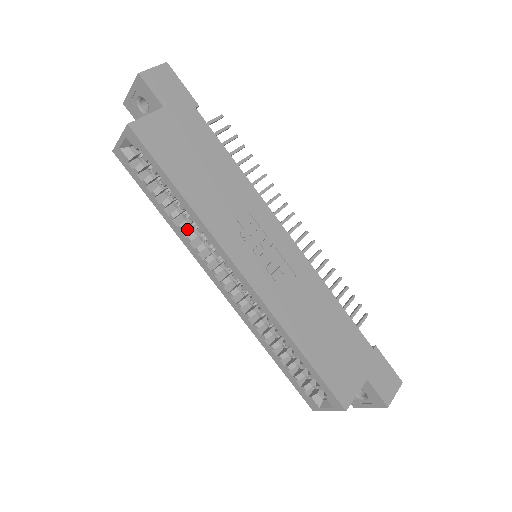
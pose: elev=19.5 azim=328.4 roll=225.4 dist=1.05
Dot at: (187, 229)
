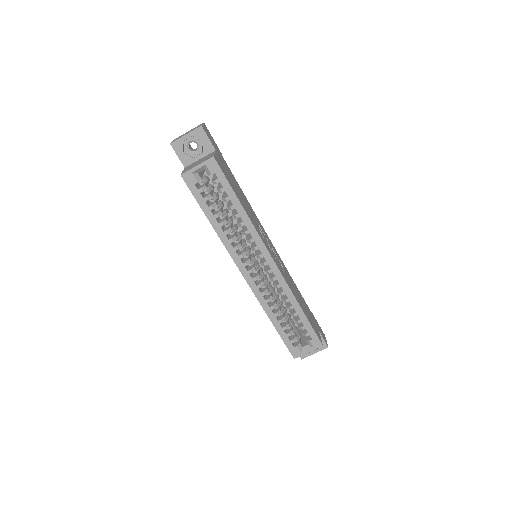
Dot at: (226, 234)
